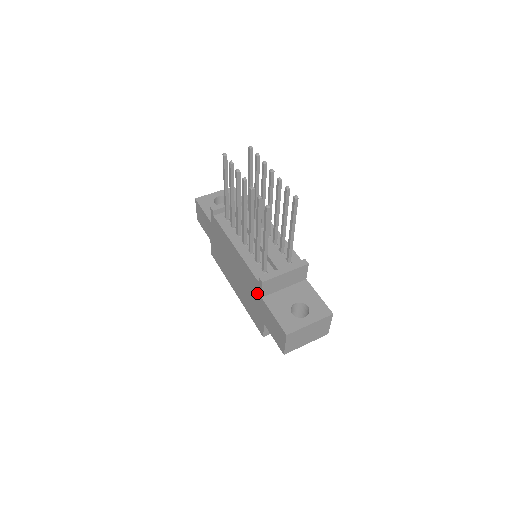
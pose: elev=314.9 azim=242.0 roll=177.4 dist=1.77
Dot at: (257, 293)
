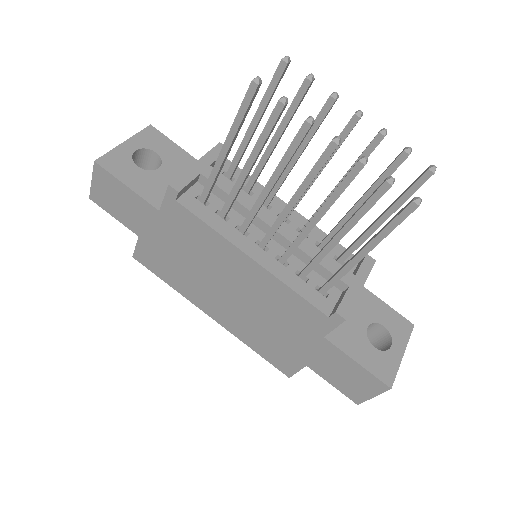
Dot at: (310, 330)
